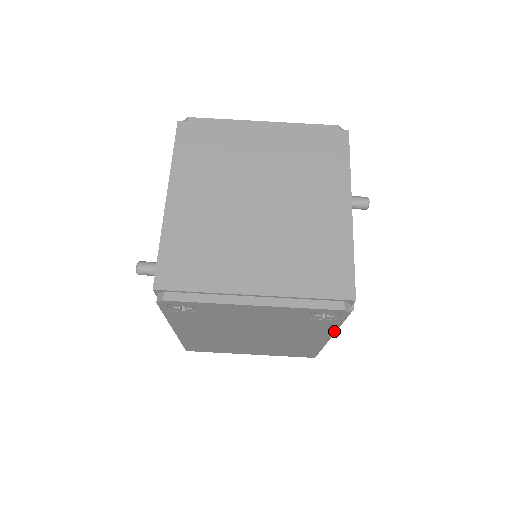
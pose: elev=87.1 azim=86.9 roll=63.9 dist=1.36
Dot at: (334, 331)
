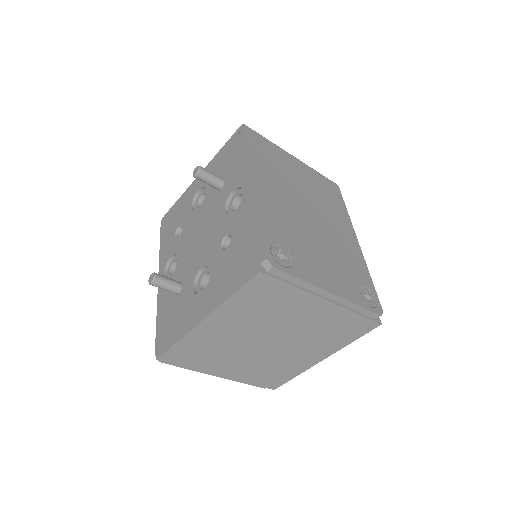
Dot at: occluded
